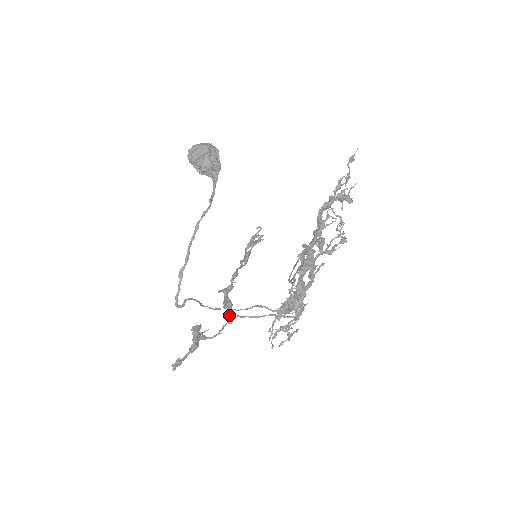
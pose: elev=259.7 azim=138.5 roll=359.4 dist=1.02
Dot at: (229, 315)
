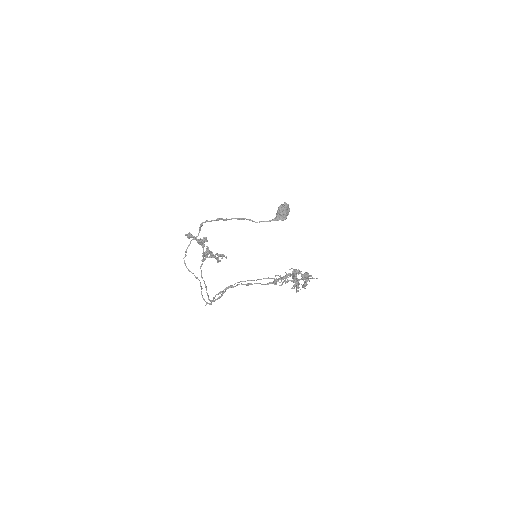
Dot at: occluded
